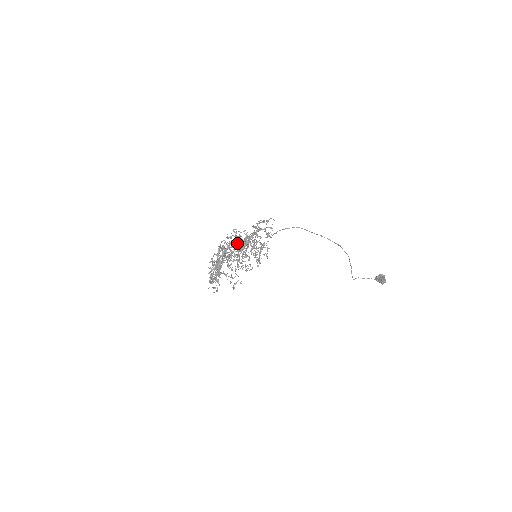
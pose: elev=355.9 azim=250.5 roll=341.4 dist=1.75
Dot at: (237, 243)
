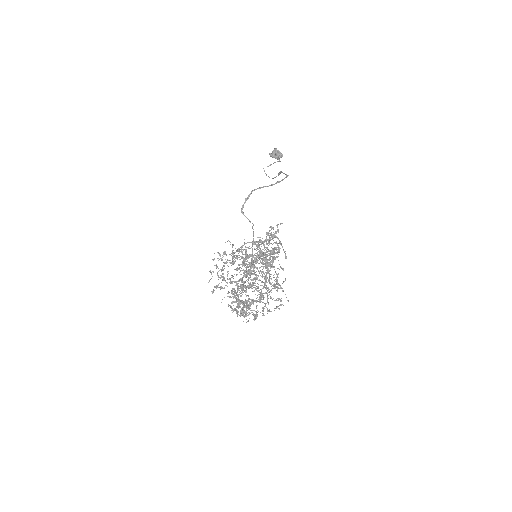
Dot at: occluded
